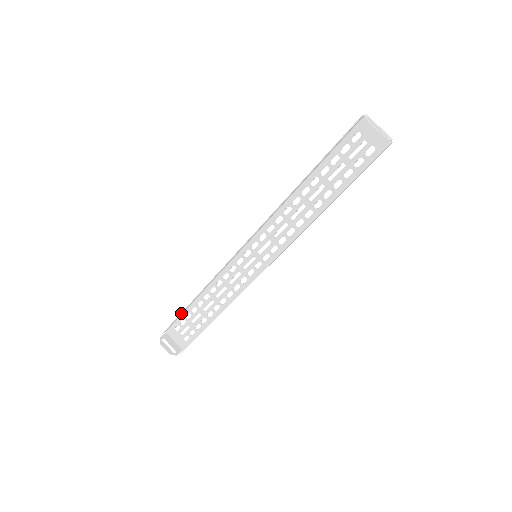
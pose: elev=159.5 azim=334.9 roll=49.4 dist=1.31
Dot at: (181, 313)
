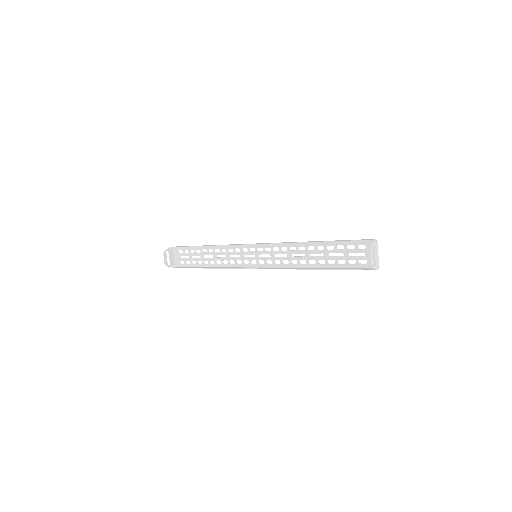
Dot at: (189, 246)
